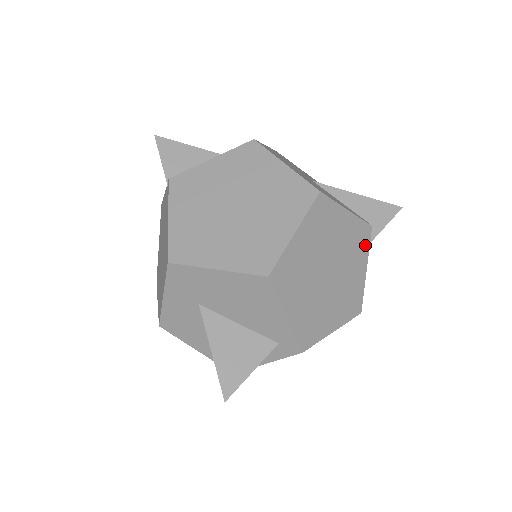
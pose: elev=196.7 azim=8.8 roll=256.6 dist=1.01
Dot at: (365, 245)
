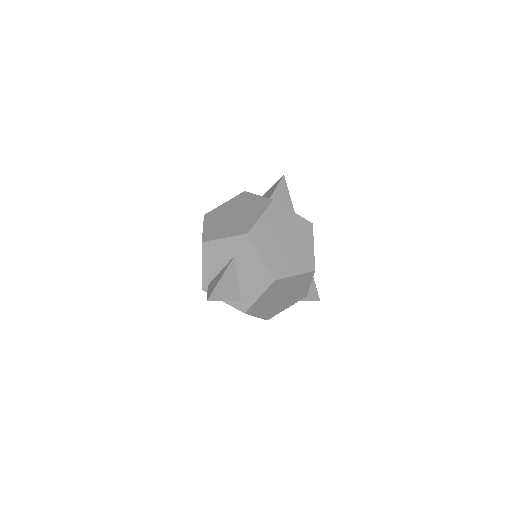
Dot at: (298, 300)
